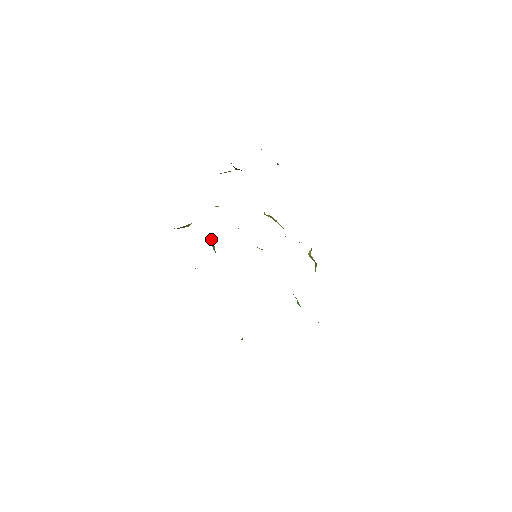
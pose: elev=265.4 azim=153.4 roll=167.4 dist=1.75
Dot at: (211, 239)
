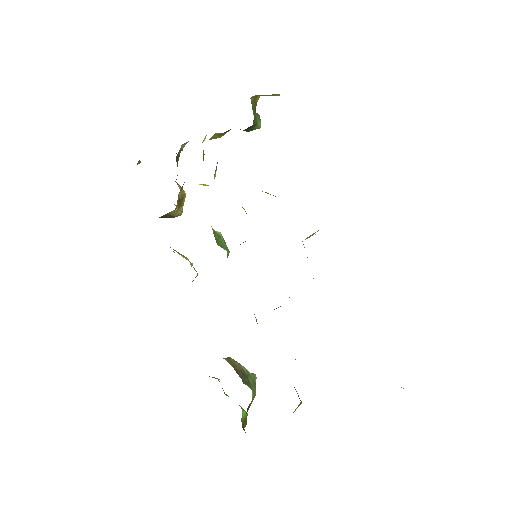
Dot at: occluded
